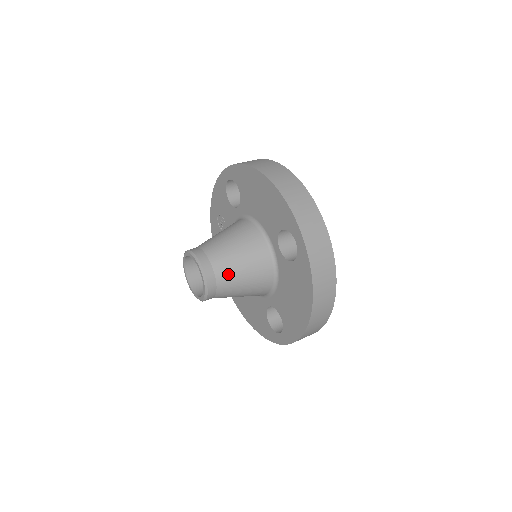
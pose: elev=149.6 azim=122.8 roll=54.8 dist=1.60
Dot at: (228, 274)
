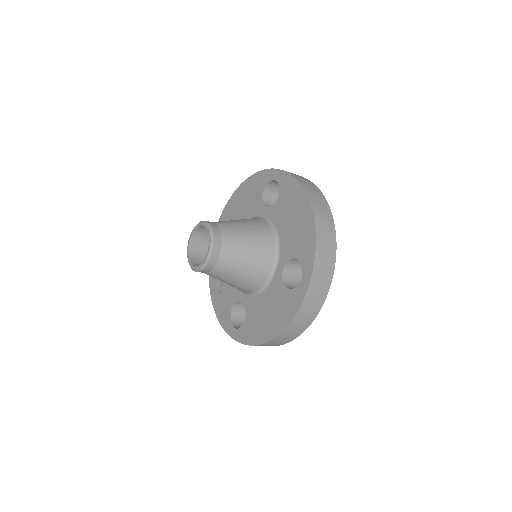
Dot at: (229, 225)
